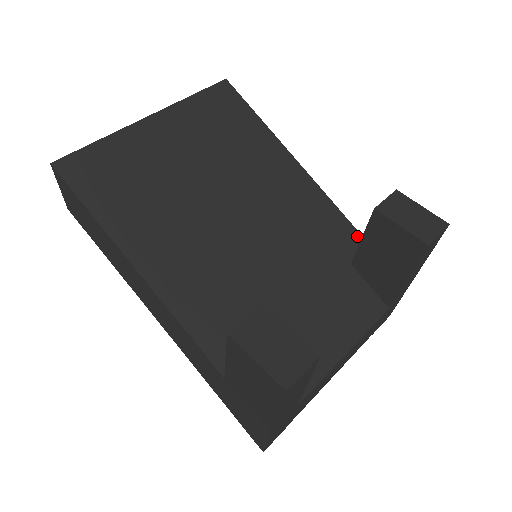
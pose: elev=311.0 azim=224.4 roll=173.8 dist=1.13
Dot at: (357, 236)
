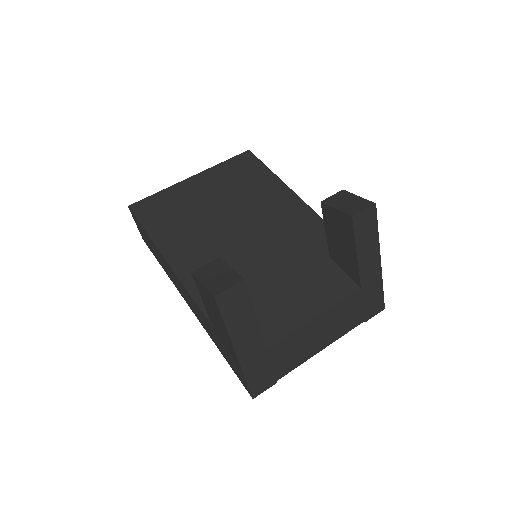
Dot at: occluded
